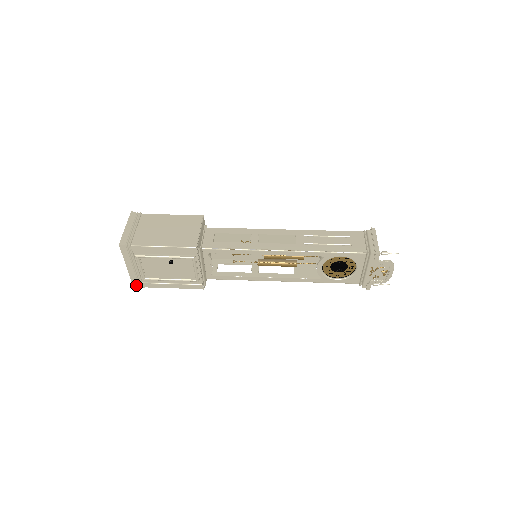
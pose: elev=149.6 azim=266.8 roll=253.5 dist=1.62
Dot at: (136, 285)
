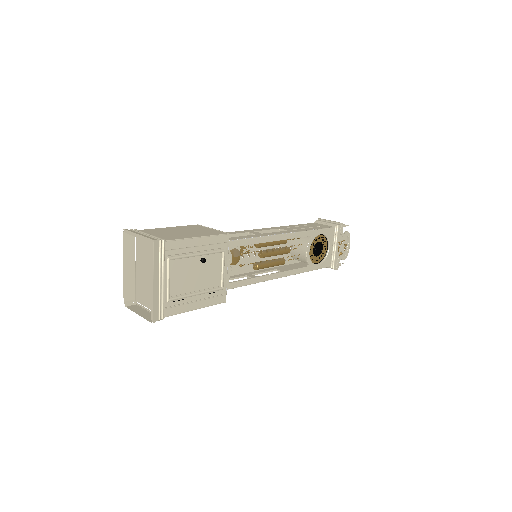
Dot at: (156, 315)
